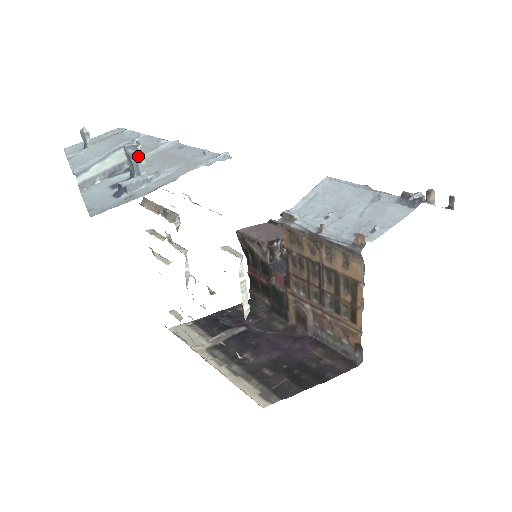
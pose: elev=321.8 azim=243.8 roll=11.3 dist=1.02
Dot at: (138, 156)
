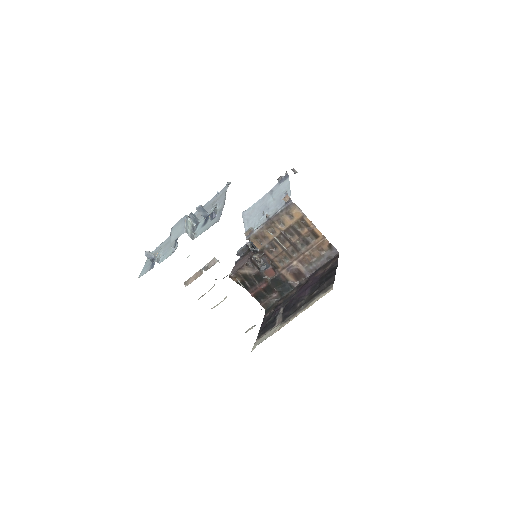
Dot at: occluded
